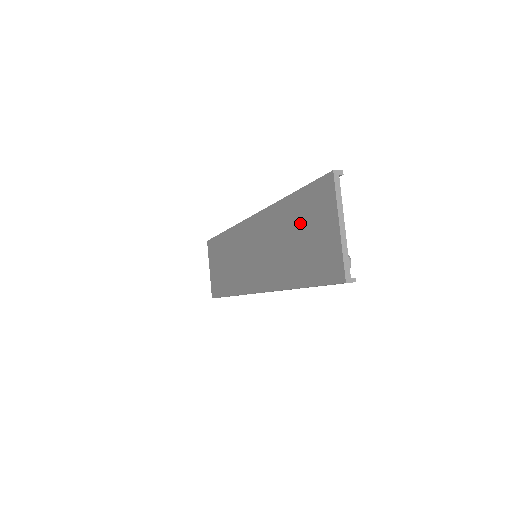
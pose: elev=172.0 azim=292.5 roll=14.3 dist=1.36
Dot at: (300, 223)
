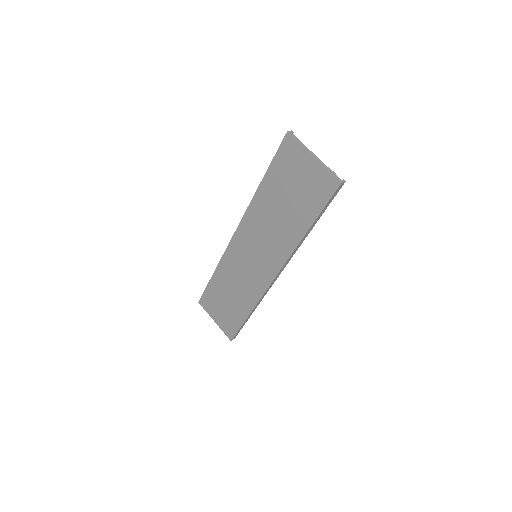
Dot at: (282, 188)
